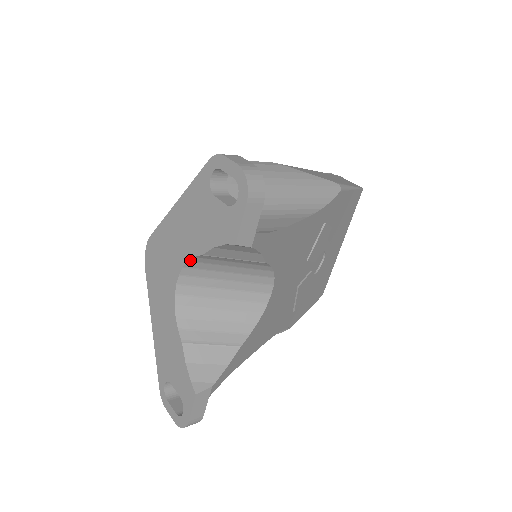
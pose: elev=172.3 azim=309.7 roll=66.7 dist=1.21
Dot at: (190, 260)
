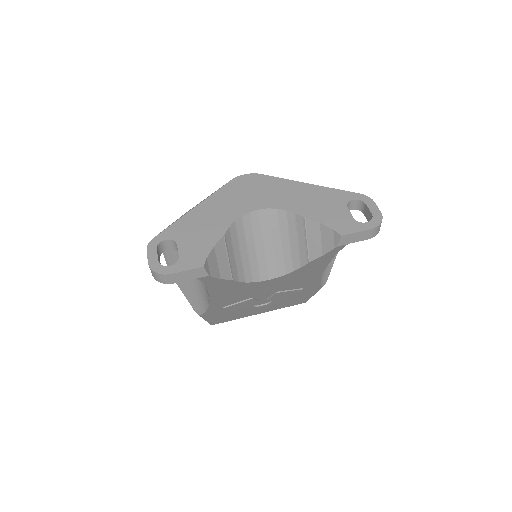
Dot at: (288, 211)
